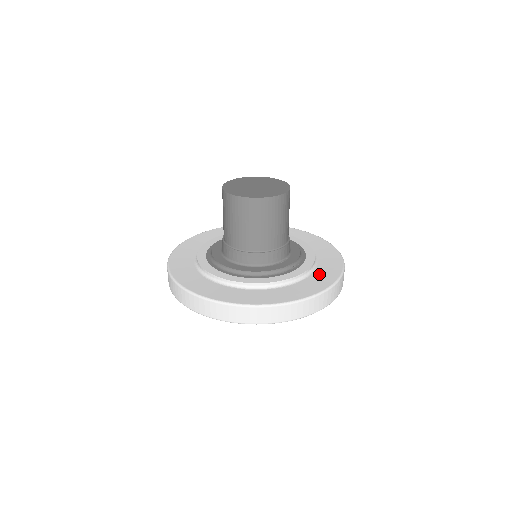
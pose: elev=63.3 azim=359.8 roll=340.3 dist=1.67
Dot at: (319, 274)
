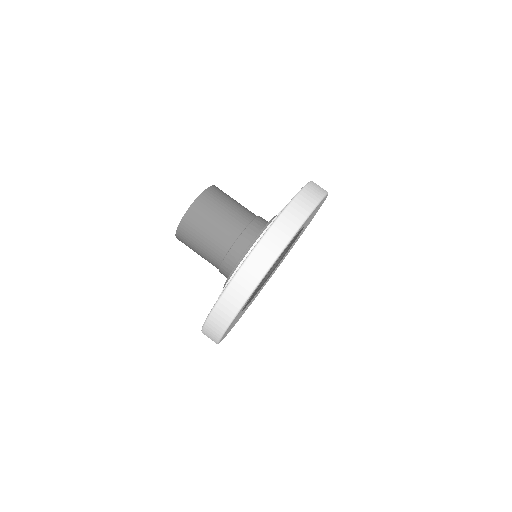
Dot at: occluded
